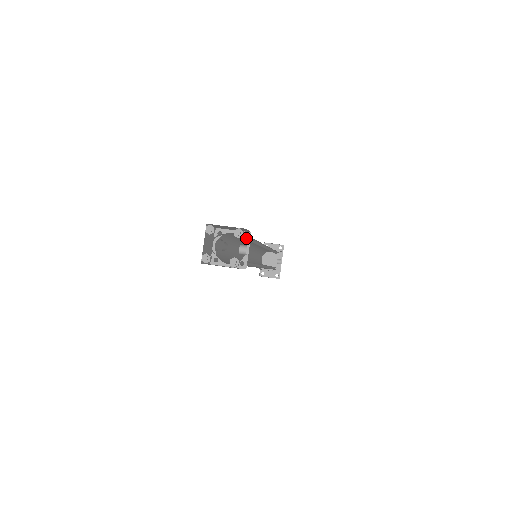
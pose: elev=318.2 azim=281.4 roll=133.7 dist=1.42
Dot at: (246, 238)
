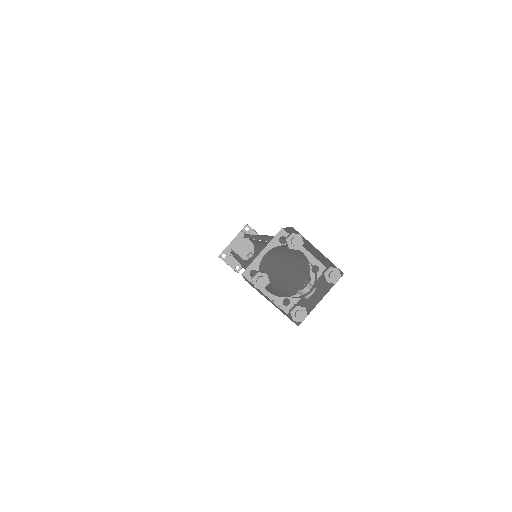
Dot at: (305, 264)
